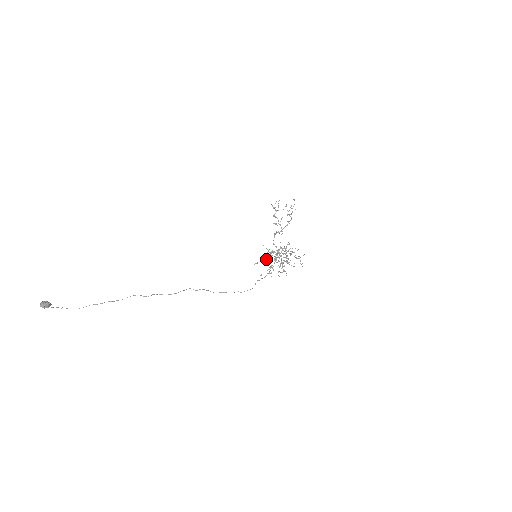
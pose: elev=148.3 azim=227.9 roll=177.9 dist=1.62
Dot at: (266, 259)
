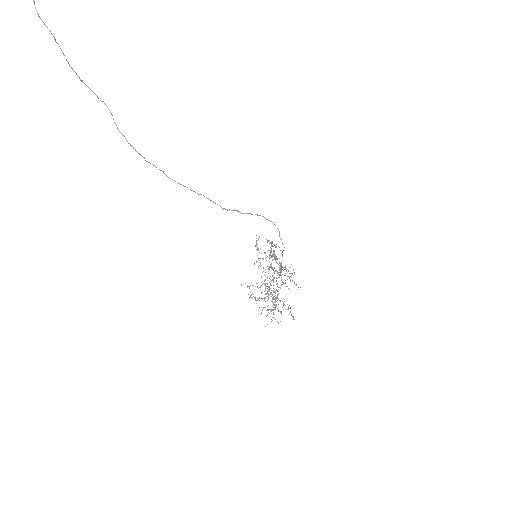
Dot at: occluded
